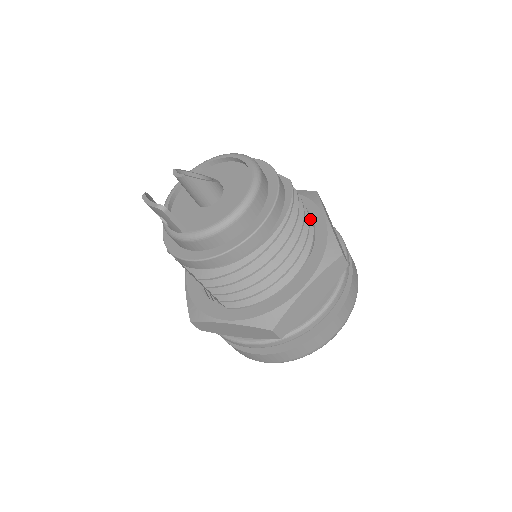
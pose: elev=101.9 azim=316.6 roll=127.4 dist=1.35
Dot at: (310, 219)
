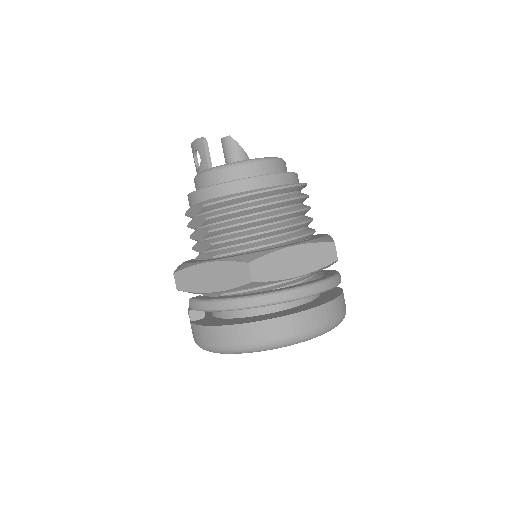
Dot at: (314, 229)
